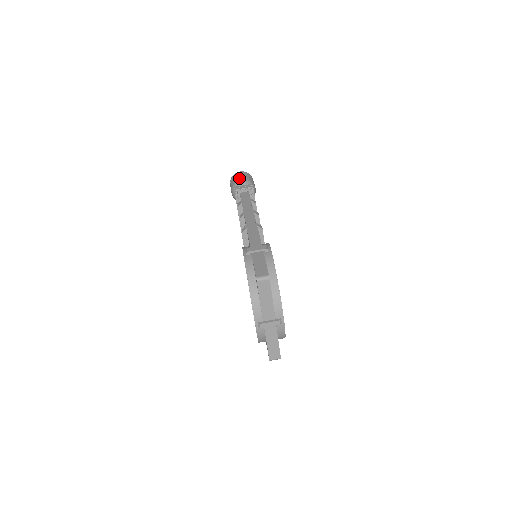
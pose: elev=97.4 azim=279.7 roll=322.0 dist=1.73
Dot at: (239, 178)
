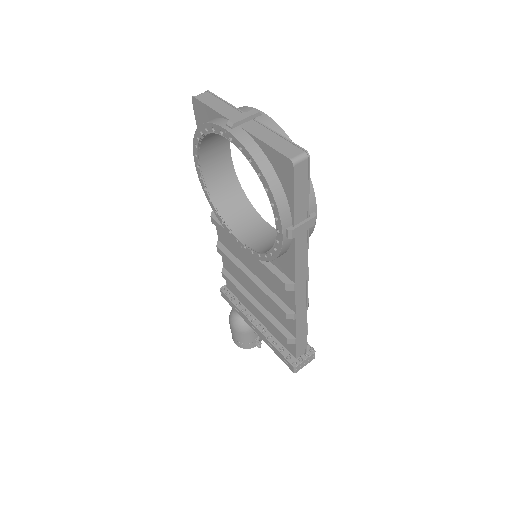
Dot at: occluded
